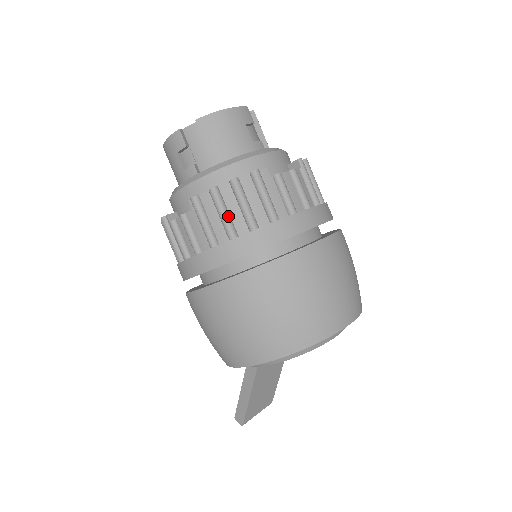
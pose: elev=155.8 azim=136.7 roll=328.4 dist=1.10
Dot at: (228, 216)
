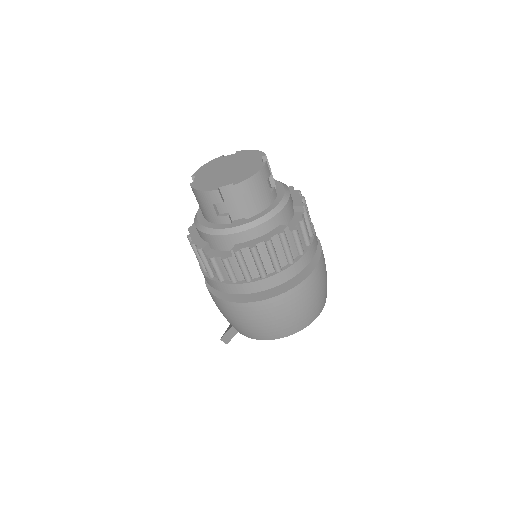
Dot at: (262, 264)
